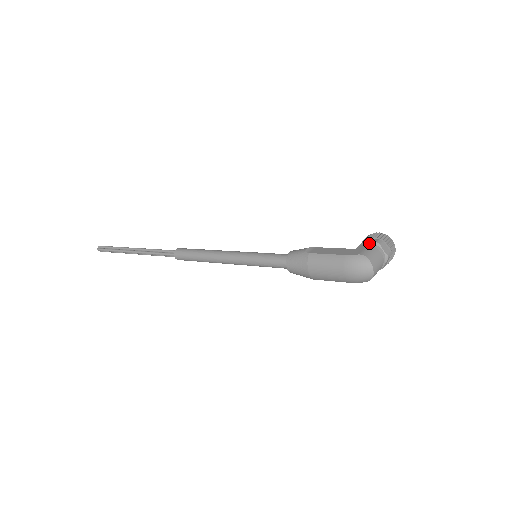
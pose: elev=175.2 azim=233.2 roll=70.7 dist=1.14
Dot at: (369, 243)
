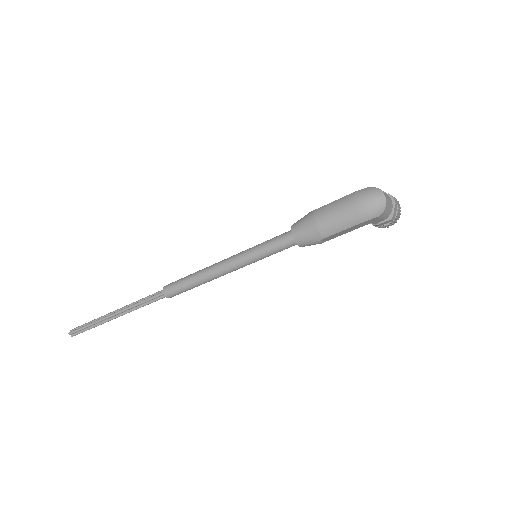
Dot at: occluded
